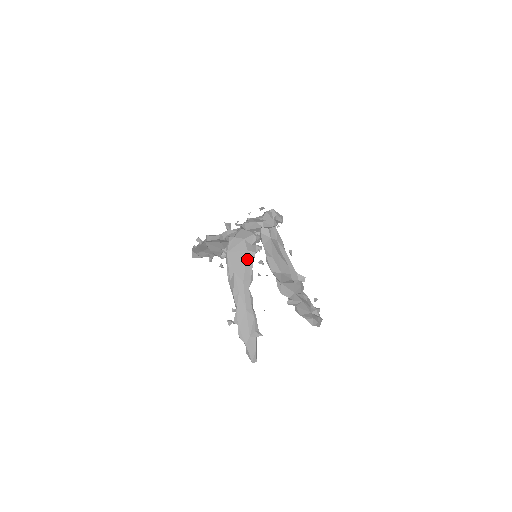
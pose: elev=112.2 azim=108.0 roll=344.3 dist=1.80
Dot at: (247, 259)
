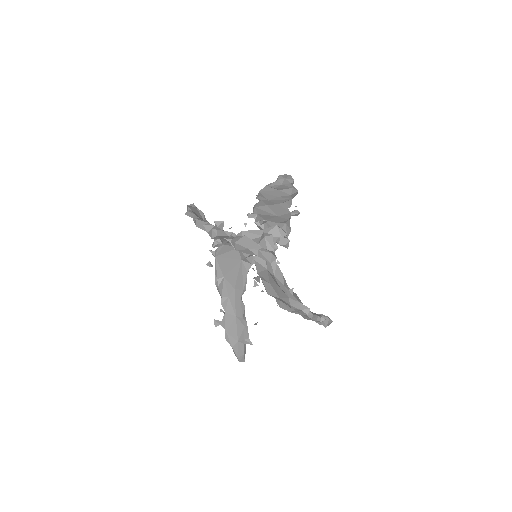
Dot at: (240, 268)
